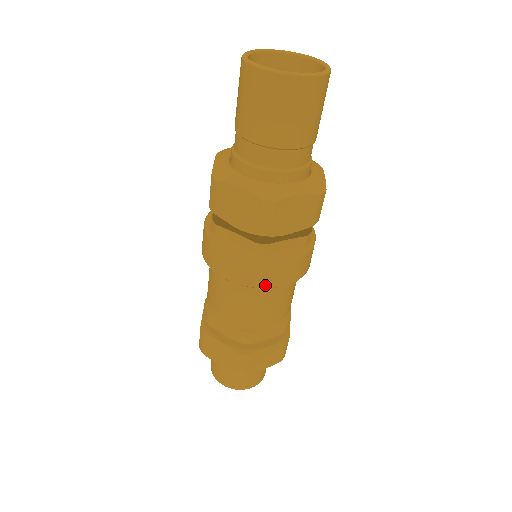
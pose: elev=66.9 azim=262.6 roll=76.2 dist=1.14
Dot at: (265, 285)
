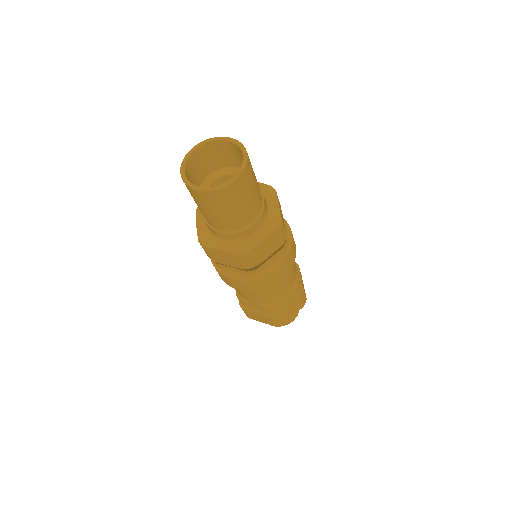
Dot at: (267, 287)
